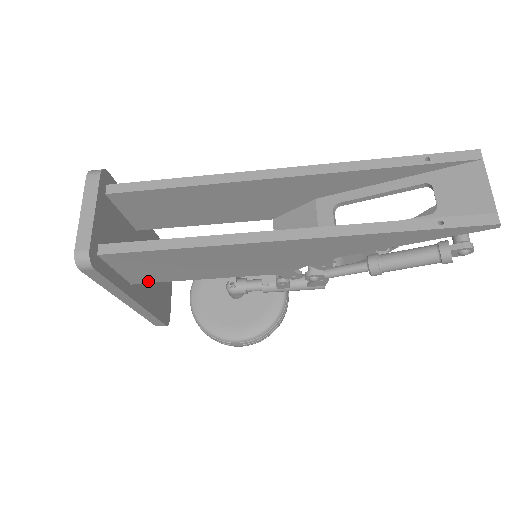
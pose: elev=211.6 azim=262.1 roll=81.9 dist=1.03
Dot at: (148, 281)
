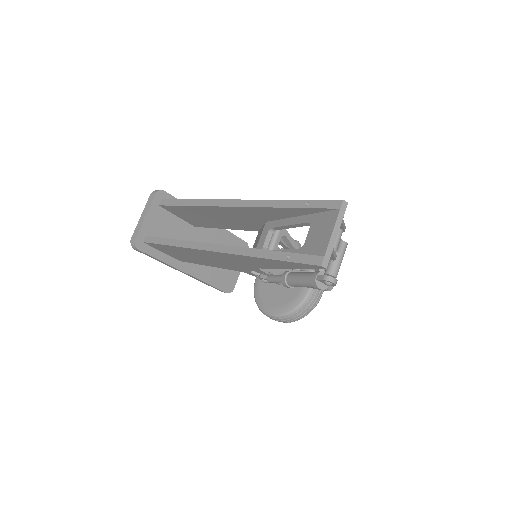
Dot at: (187, 261)
